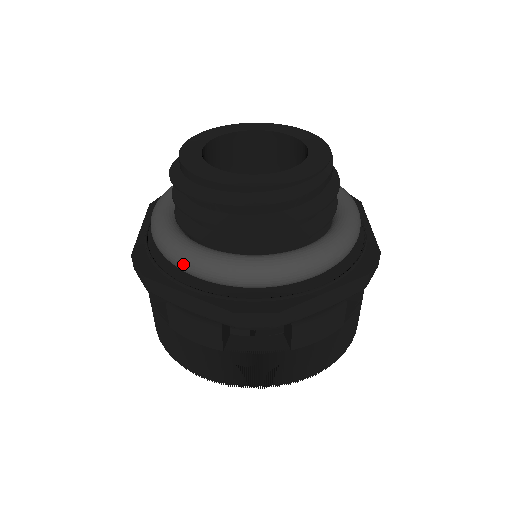
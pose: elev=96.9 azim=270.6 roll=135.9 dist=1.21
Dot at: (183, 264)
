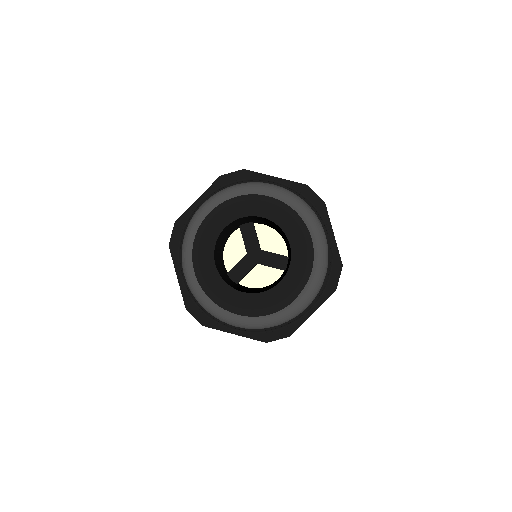
Dot at: occluded
